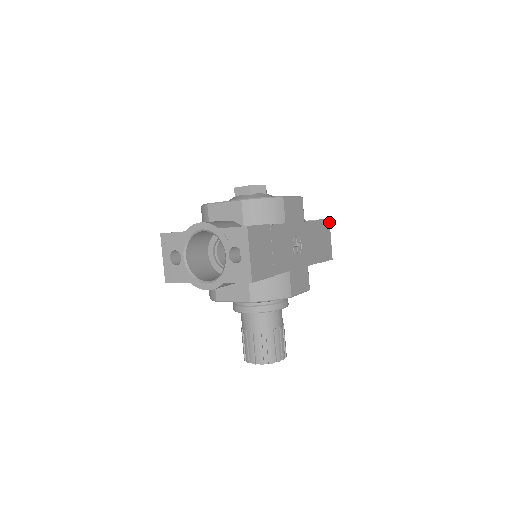
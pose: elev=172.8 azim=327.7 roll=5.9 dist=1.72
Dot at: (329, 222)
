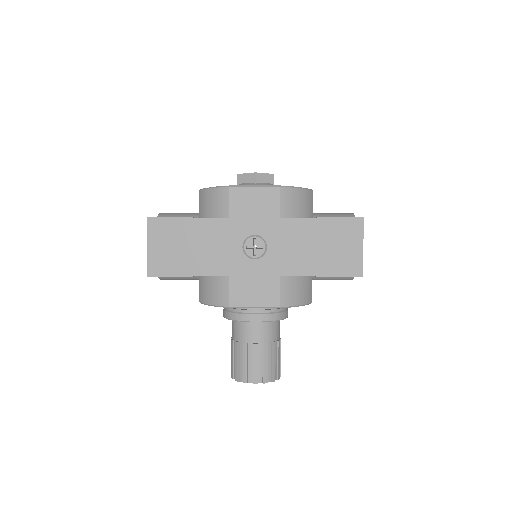
Dot at: (362, 222)
